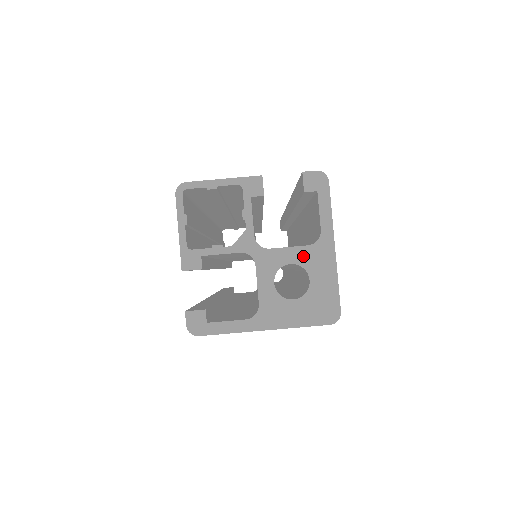
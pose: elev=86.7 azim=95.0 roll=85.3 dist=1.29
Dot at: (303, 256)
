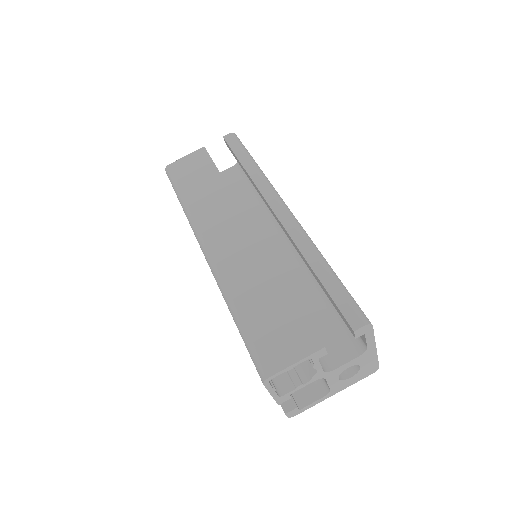
Dot at: (356, 361)
